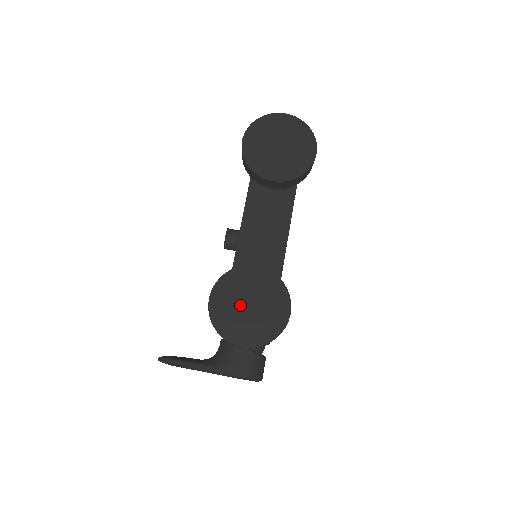
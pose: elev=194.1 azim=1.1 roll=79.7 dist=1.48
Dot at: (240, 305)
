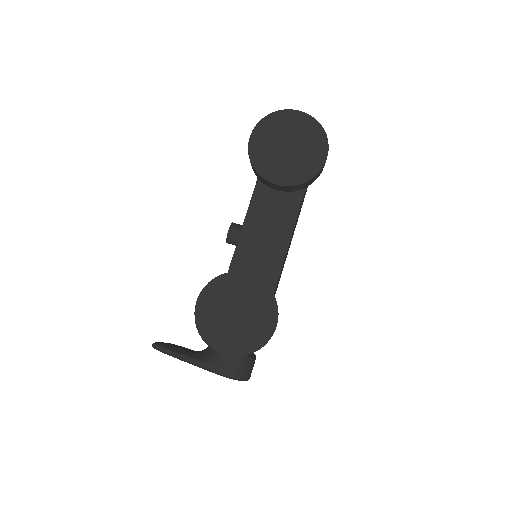
Dot at: (226, 312)
